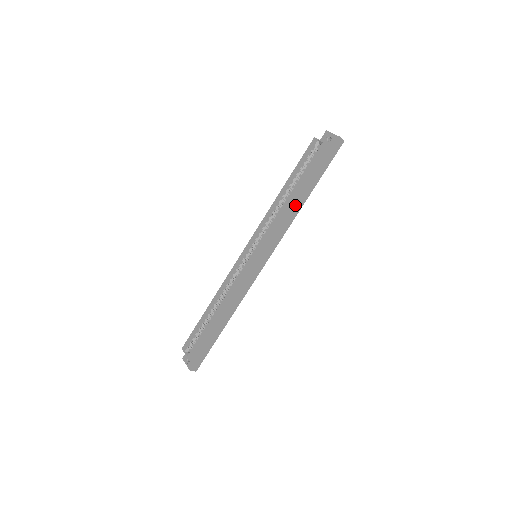
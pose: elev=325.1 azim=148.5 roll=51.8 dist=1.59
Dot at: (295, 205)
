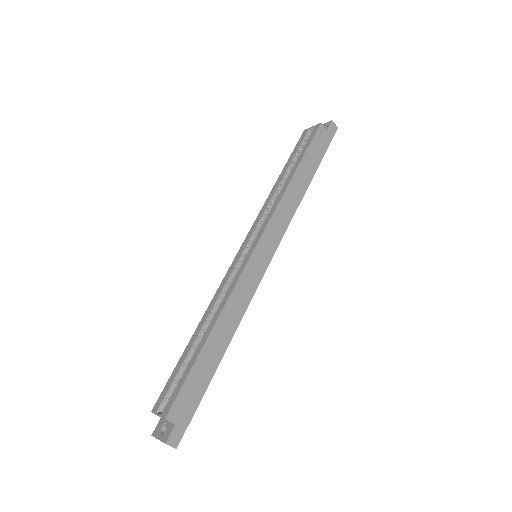
Dot at: (297, 187)
